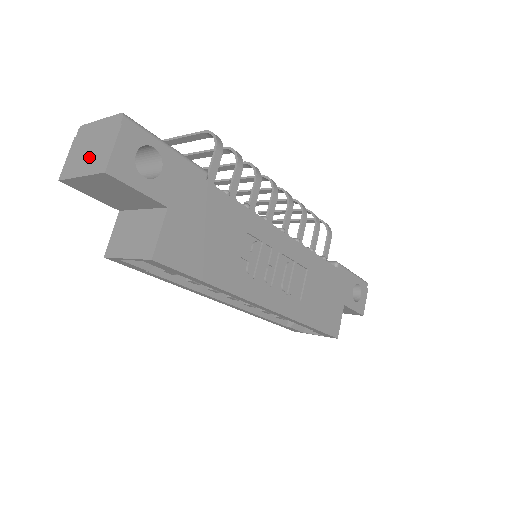
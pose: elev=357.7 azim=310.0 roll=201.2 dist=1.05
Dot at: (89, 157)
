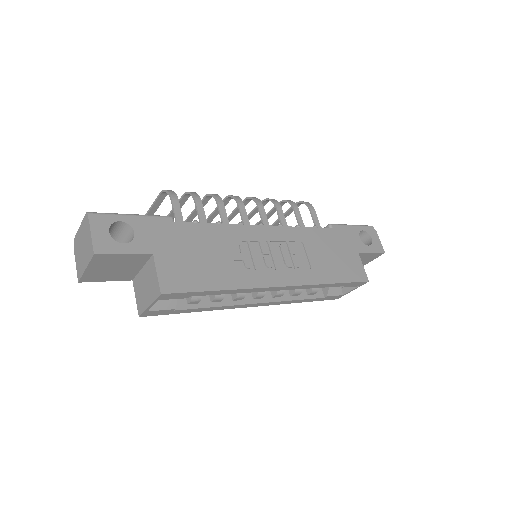
Dot at: (84, 253)
